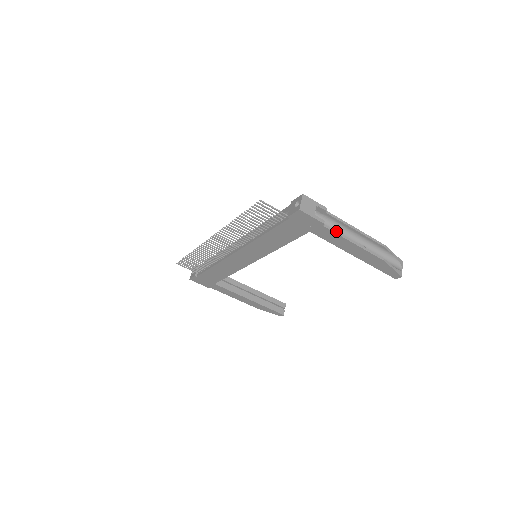
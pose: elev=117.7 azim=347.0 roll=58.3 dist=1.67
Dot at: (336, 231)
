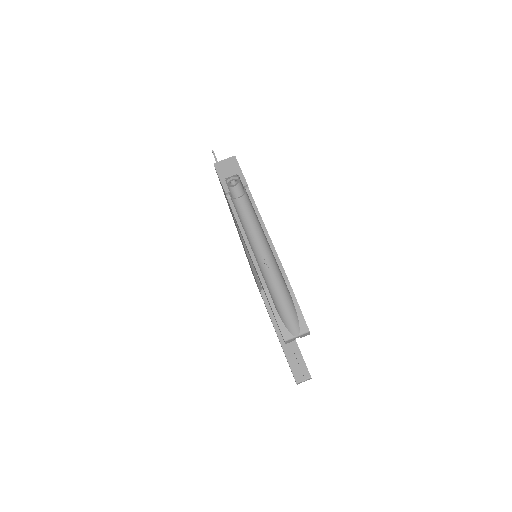
Dot at: (237, 213)
